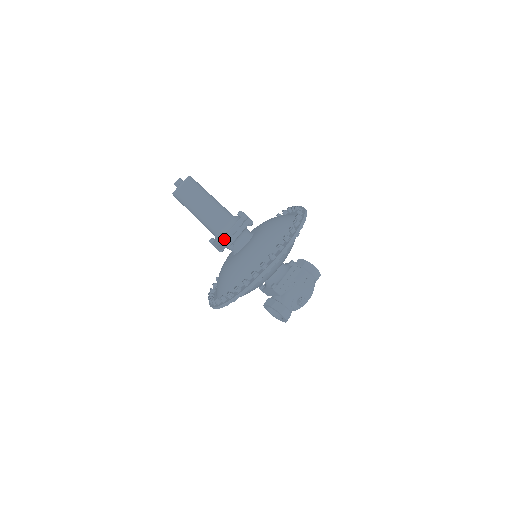
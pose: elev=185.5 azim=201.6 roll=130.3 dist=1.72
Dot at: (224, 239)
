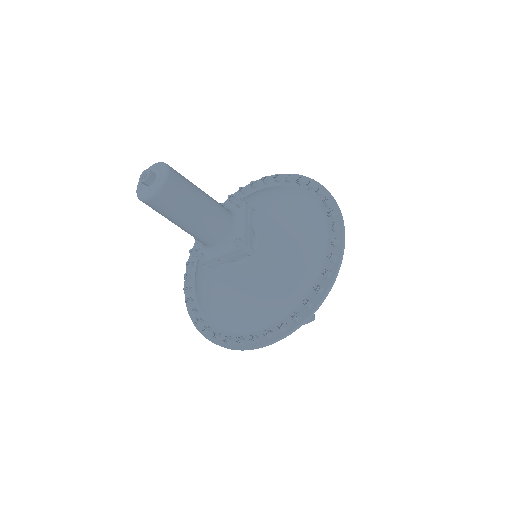
Dot at: (245, 244)
